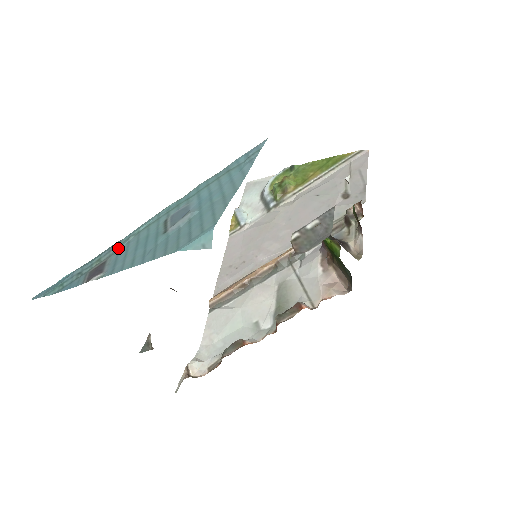
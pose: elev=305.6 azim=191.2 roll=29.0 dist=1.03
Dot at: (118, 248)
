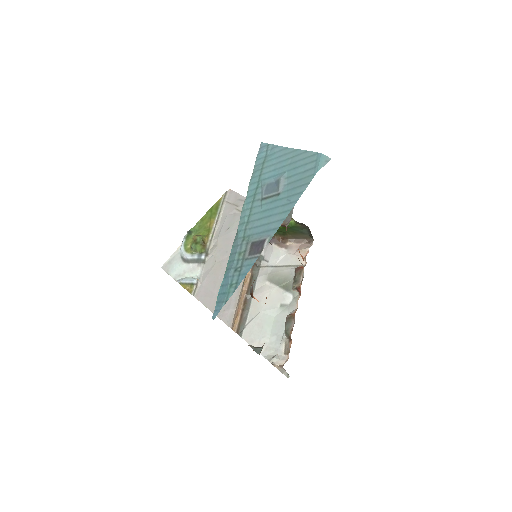
Dot at: (246, 237)
